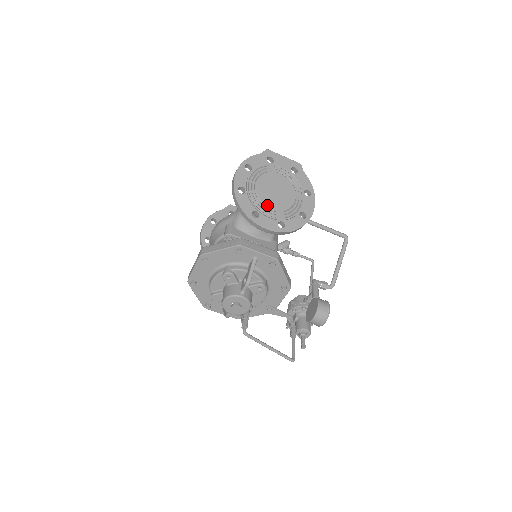
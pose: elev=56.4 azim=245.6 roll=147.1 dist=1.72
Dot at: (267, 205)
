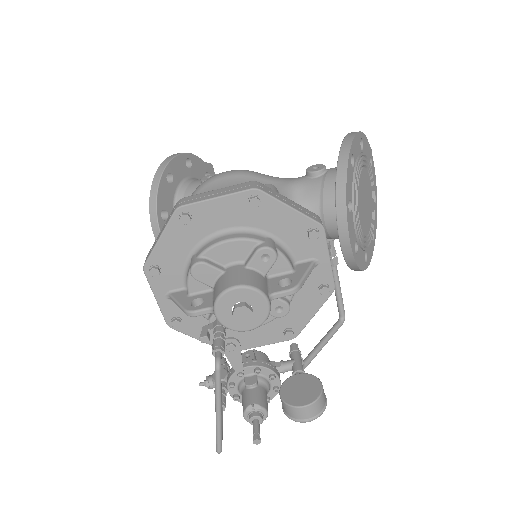
Dot at: (359, 208)
